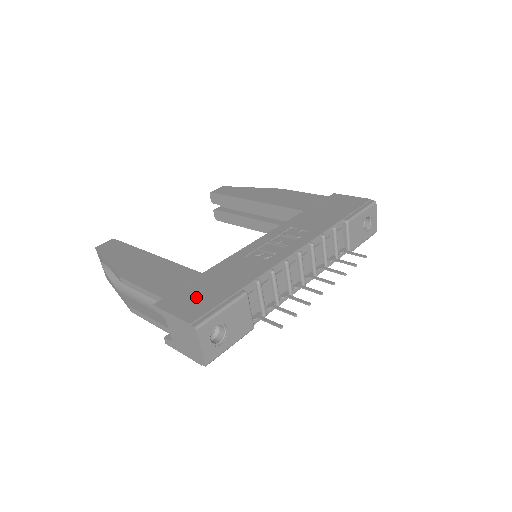
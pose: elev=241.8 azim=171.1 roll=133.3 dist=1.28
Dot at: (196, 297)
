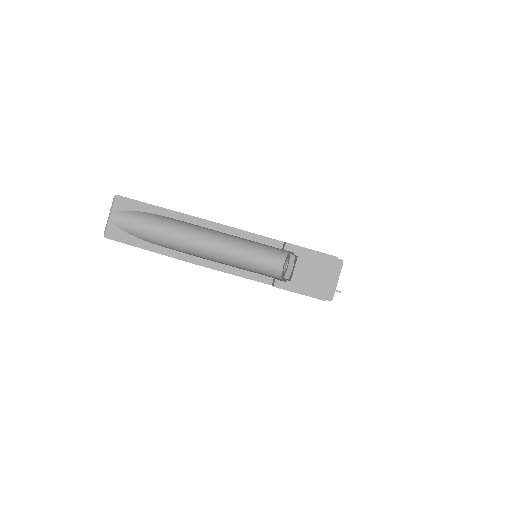
Dot at: occluded
